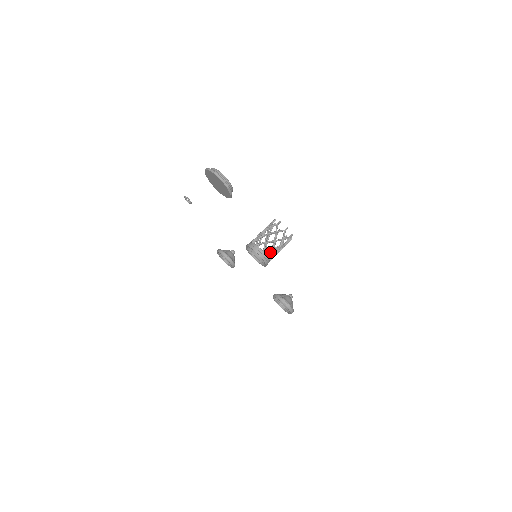
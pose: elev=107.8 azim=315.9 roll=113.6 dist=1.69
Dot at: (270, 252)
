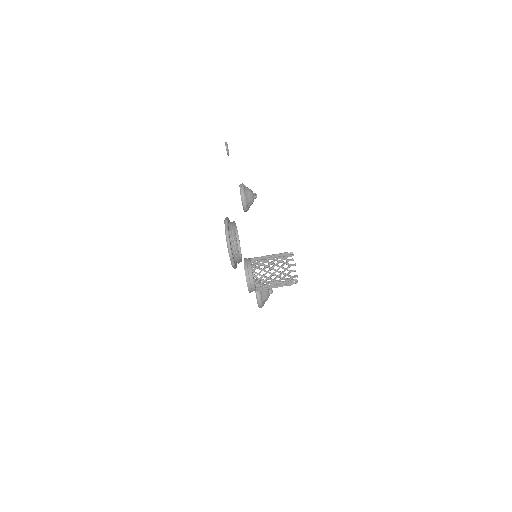
Dot at: (261, 286)
